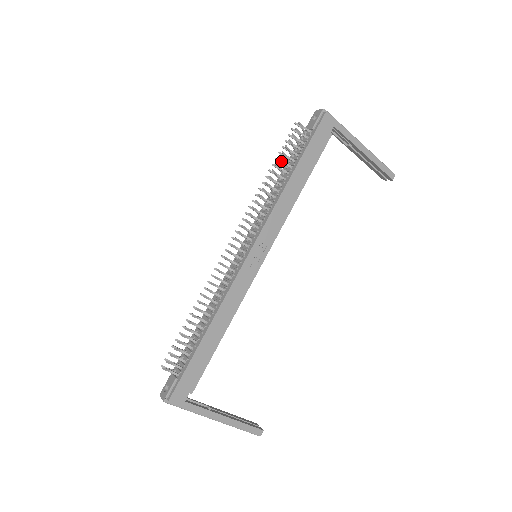
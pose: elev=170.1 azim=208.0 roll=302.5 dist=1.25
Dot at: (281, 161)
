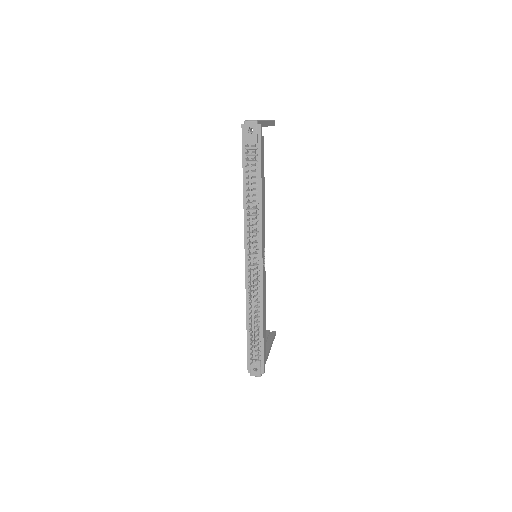
Dot at: occluded
